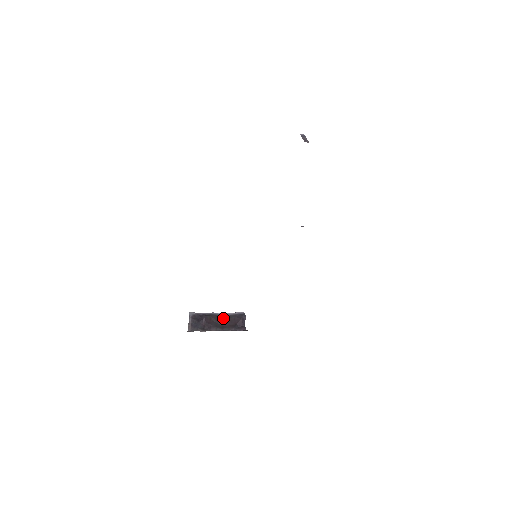
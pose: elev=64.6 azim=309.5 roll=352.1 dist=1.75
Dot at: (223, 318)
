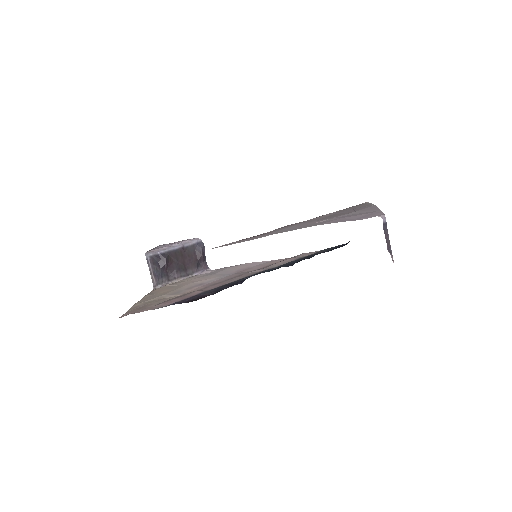
Dot at: (183, 254)
